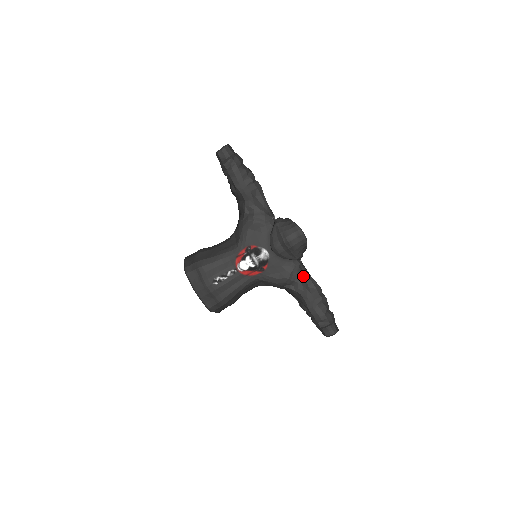
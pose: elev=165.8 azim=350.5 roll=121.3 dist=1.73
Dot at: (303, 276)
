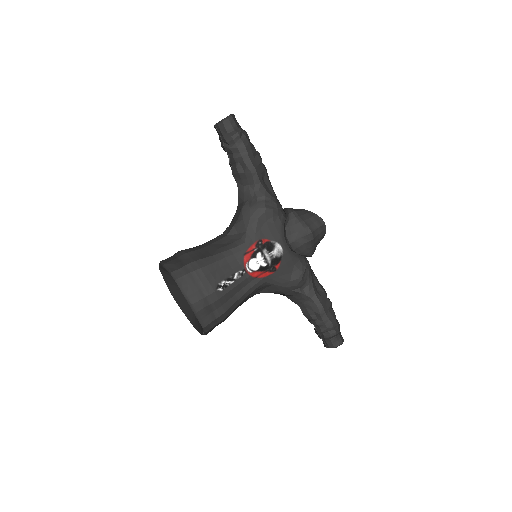
Dot at: (312, 277)
